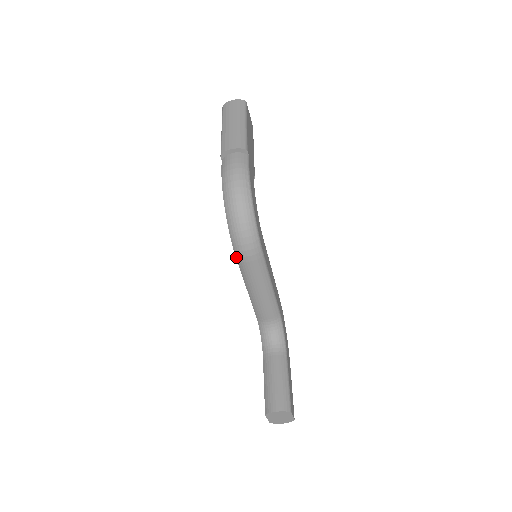
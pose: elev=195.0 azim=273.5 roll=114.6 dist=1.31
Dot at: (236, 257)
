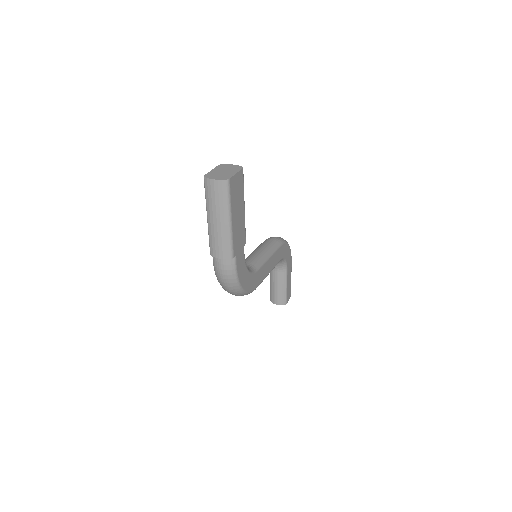
Dot at: occluded
